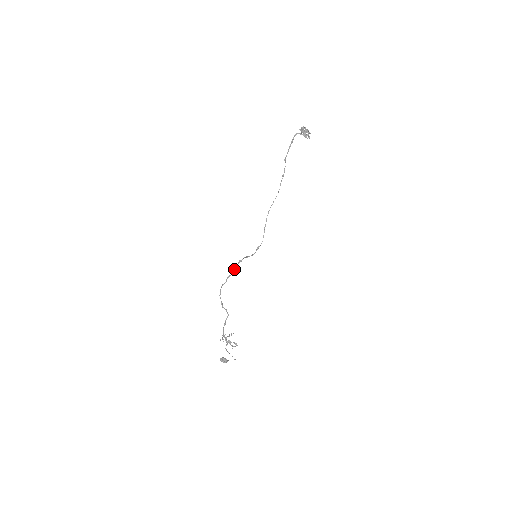
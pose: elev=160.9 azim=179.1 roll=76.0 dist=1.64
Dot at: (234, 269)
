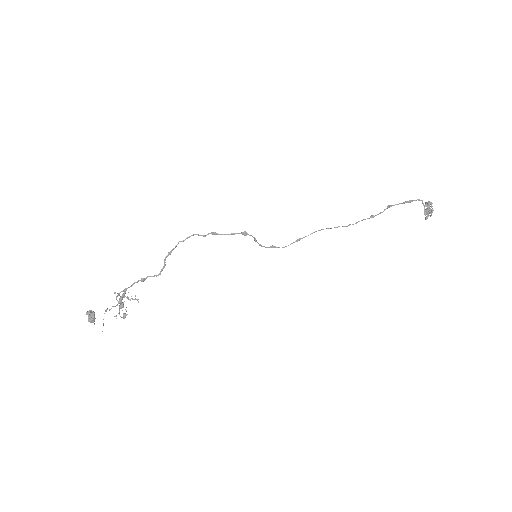
Dot at: occluded
